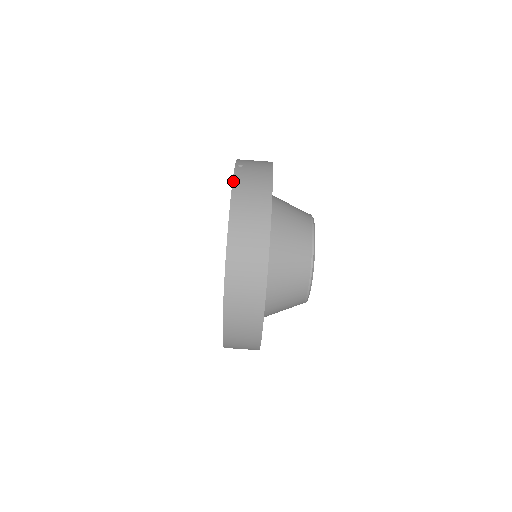
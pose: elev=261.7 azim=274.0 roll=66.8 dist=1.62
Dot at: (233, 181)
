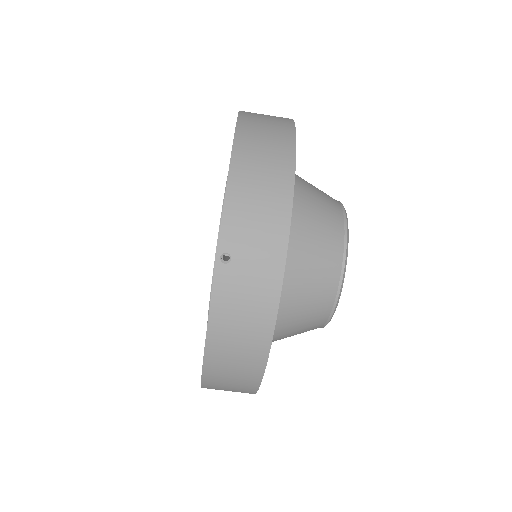
Dot at: (210, 311)
